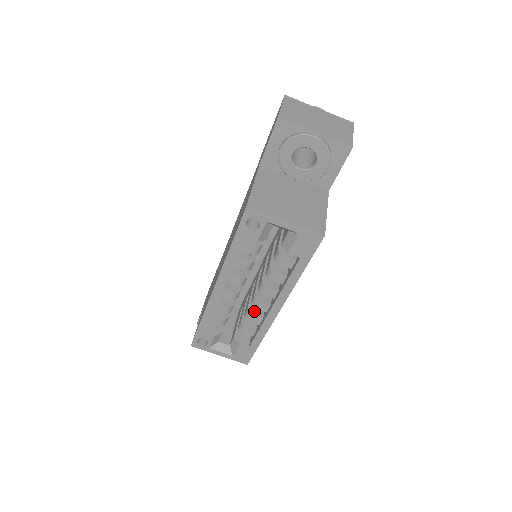
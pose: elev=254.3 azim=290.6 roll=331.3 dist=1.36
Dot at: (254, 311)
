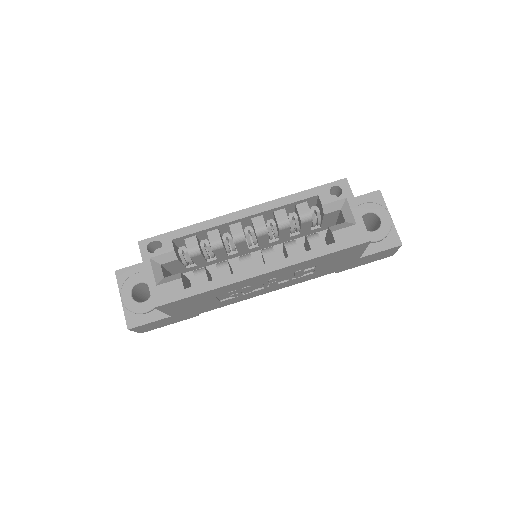
Dot at: occluded
